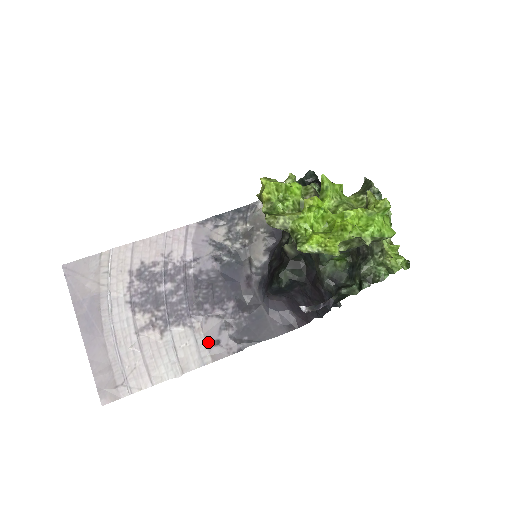
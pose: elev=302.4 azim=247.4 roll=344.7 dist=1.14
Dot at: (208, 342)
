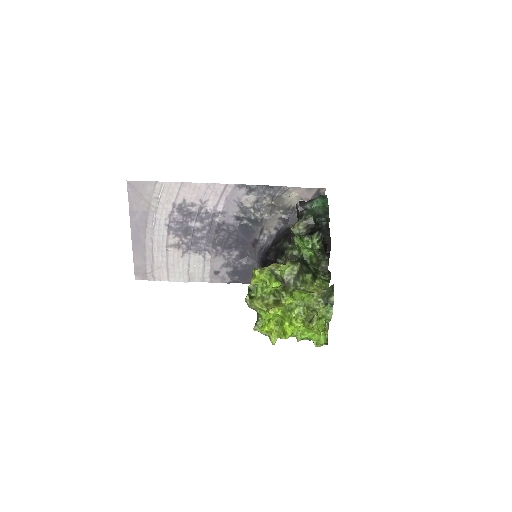
Dot at: (211, 270)
